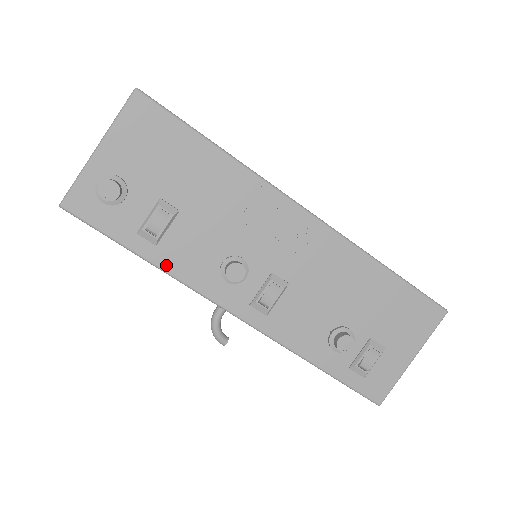
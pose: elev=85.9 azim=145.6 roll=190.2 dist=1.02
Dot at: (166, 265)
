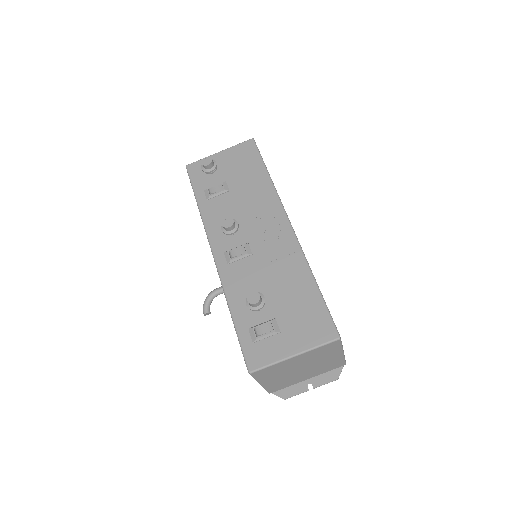
Dot at: (204, 211)
